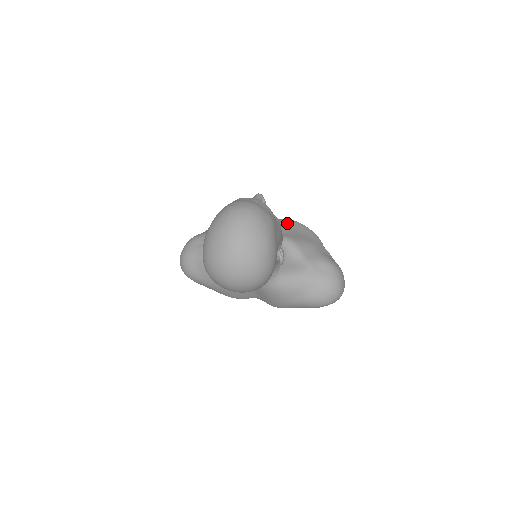
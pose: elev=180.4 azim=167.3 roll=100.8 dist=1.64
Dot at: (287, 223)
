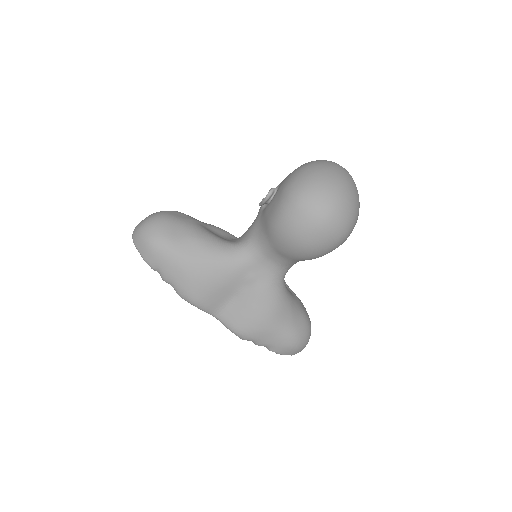
Dot at: occluded
